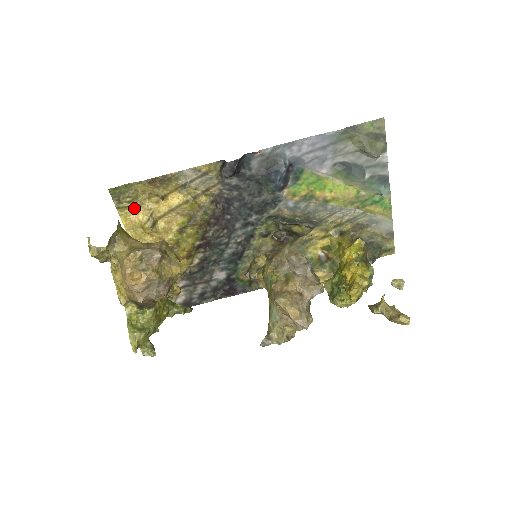
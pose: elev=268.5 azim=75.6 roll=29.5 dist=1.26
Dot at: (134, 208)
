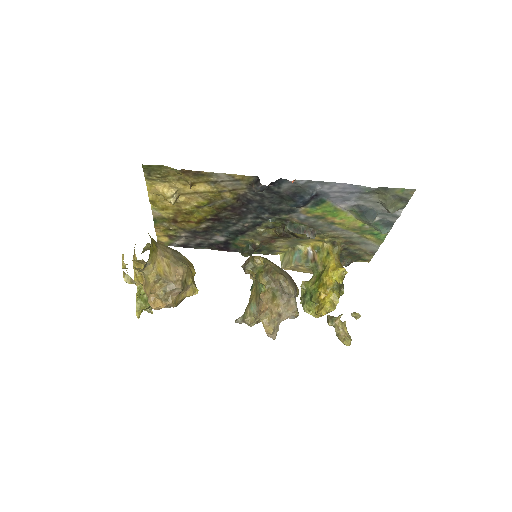
Dot at: (161, 182)
